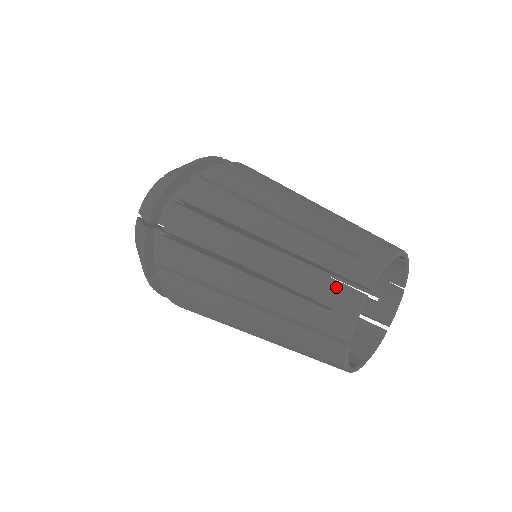
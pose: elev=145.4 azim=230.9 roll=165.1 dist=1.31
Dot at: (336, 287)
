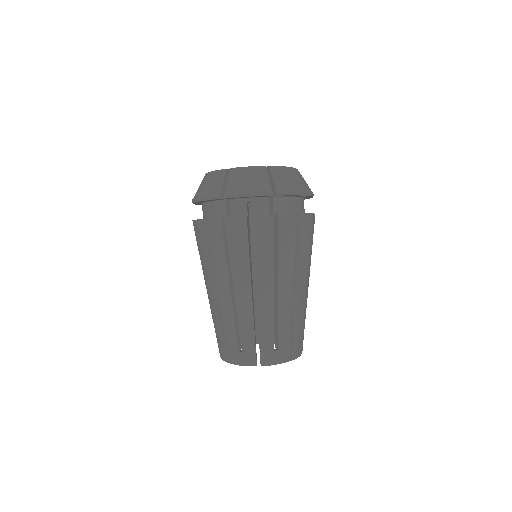
Dot at: (252, 349)
